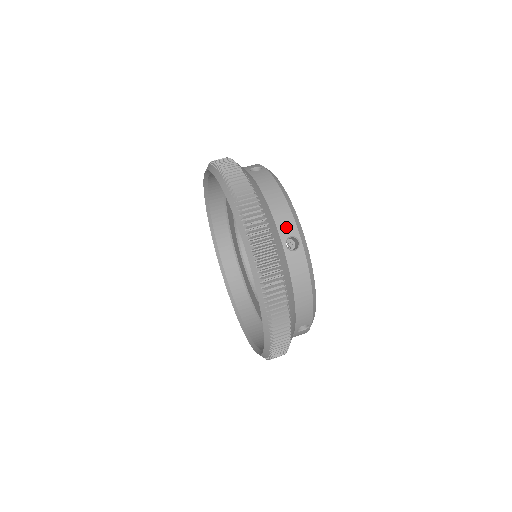
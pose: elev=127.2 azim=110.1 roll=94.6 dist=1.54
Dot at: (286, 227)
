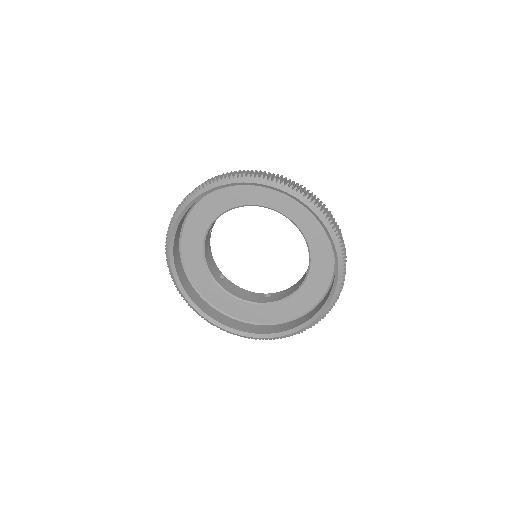
Dot at: occluded
